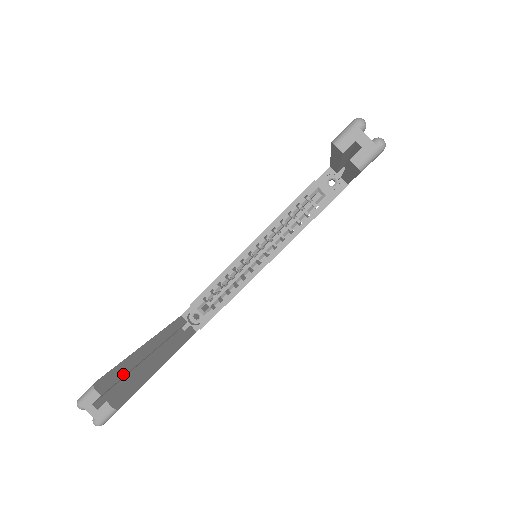
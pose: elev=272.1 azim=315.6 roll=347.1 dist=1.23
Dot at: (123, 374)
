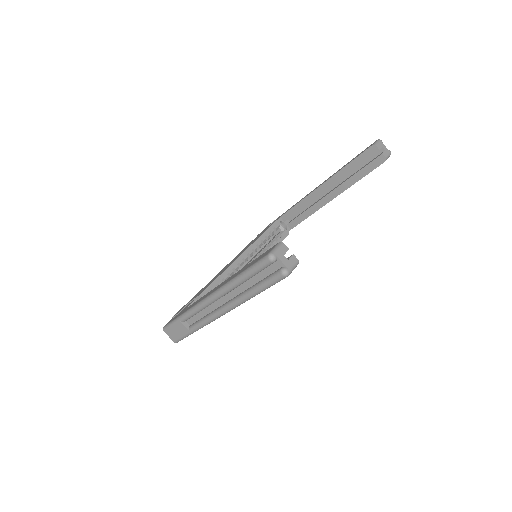
Dot at: occluded
